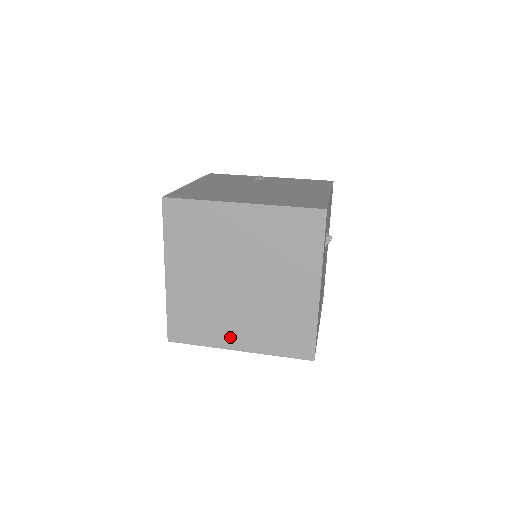
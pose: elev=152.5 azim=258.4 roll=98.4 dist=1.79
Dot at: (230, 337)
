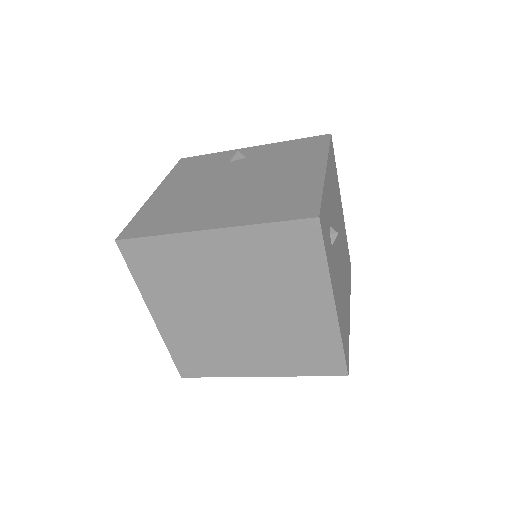
Dot at: (246, 365)
